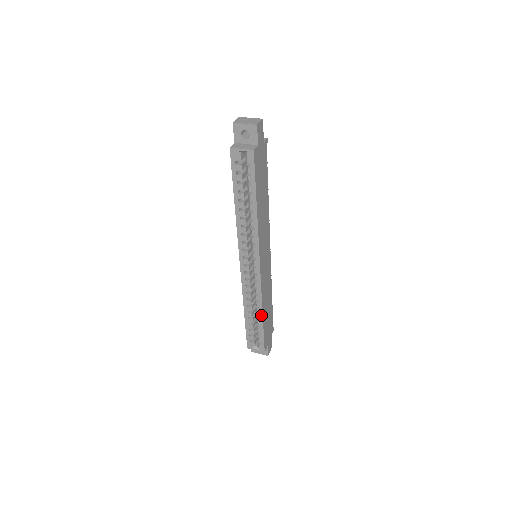
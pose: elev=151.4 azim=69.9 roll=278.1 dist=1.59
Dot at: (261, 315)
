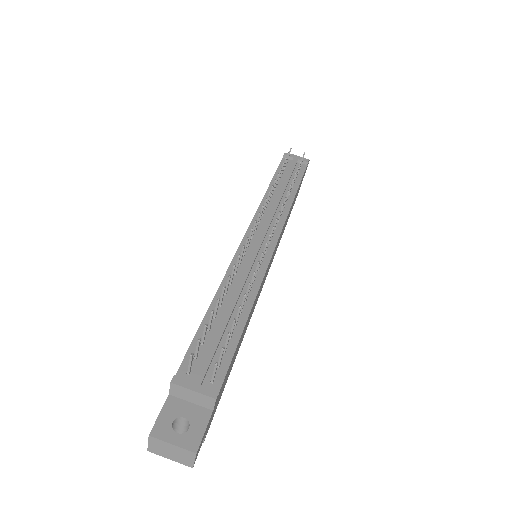
Dot at: occluded
